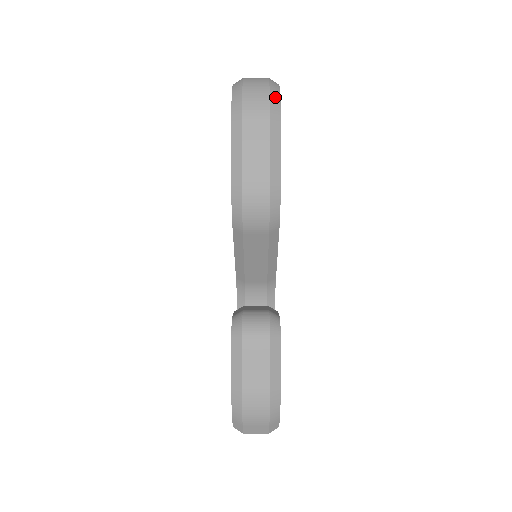
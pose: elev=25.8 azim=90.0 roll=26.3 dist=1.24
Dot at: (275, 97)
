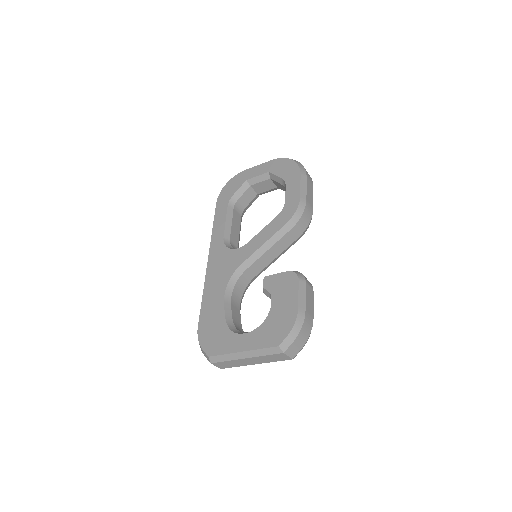
Dot at: occluded
